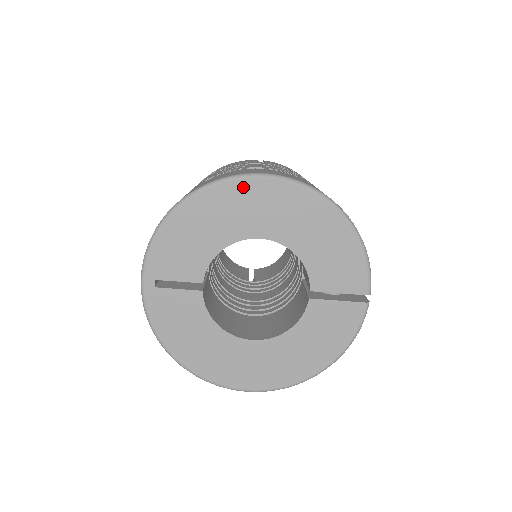
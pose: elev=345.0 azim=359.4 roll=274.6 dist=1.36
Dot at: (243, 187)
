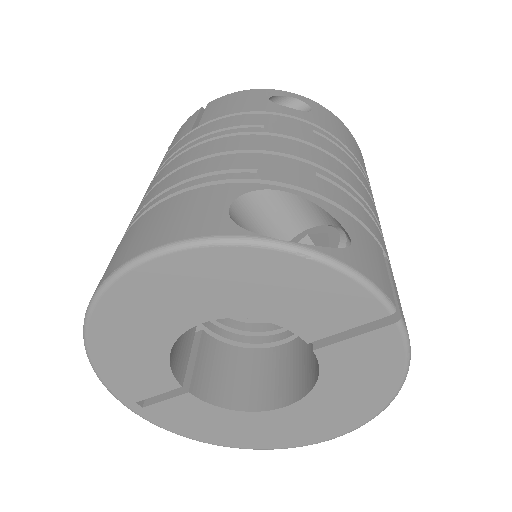
Dot at: (126, 288)
